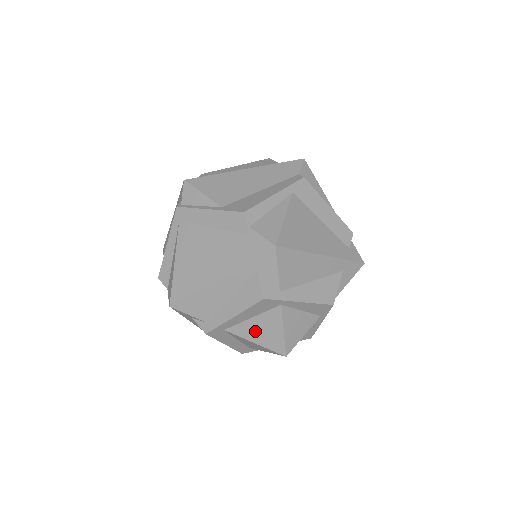
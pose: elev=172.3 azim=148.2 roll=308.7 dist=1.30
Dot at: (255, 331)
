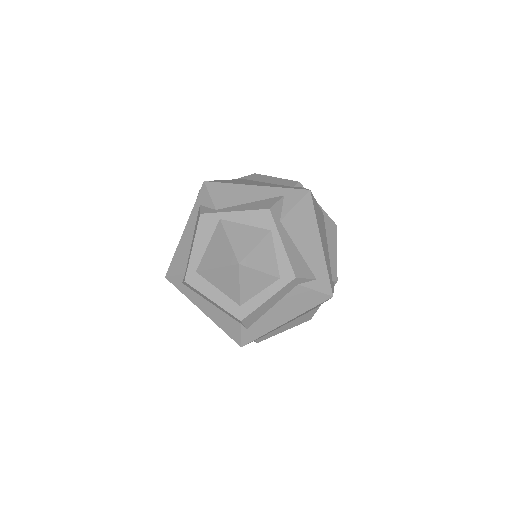
Dot at: (213, 256)
